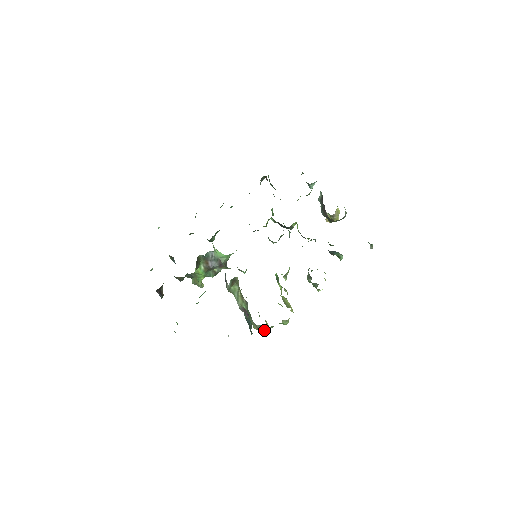
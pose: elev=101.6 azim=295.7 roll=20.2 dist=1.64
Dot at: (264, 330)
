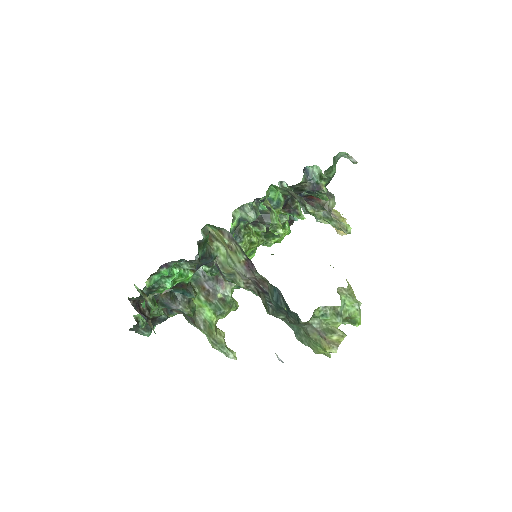
Dot at: (333, 332)
